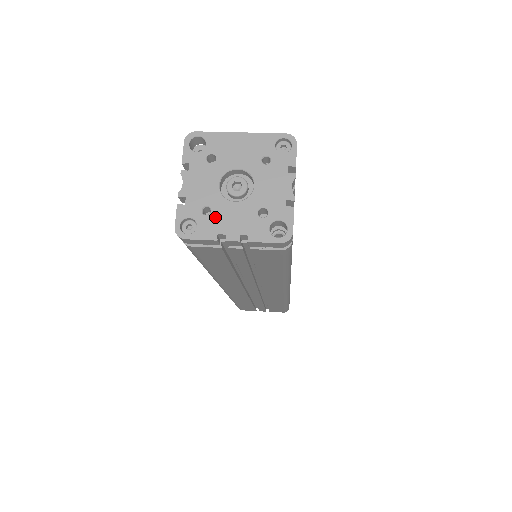
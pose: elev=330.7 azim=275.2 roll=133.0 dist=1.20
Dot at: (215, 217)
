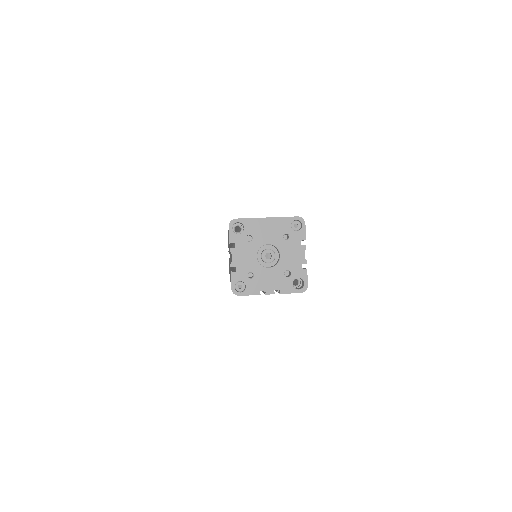
Dot at: (257, 279)
